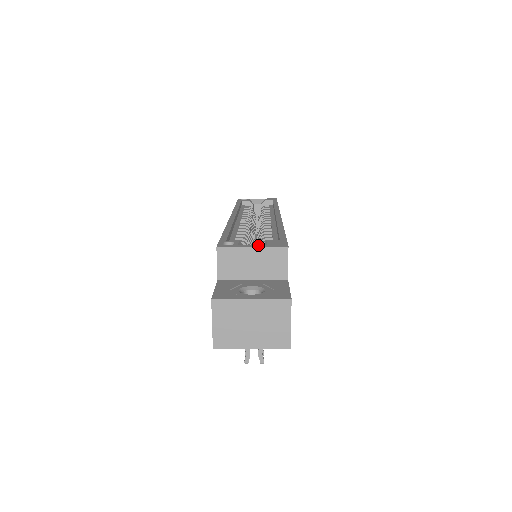
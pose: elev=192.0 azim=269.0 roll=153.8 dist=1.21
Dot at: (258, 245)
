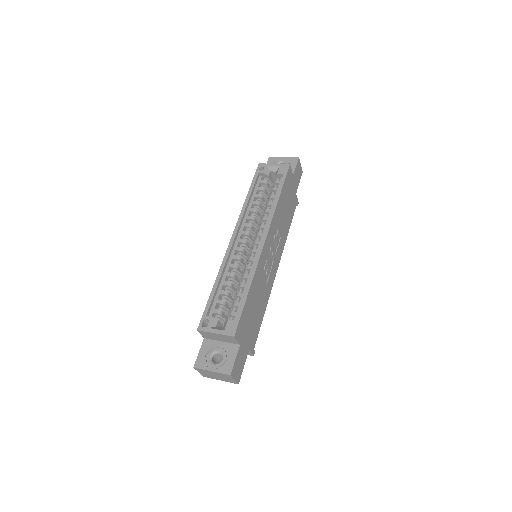
Dot at: (219, 331)
